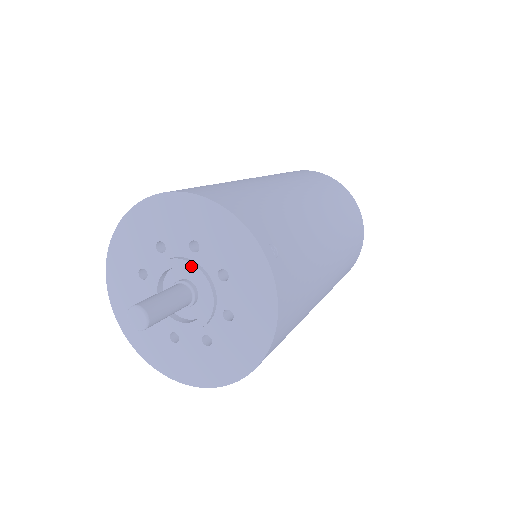
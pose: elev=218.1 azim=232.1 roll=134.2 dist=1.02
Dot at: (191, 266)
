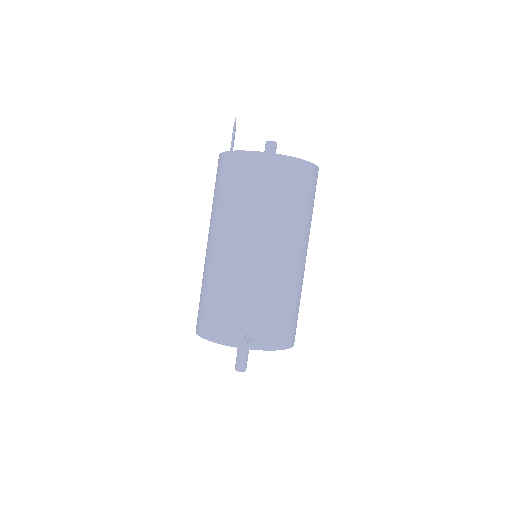
Dot at: occluded
